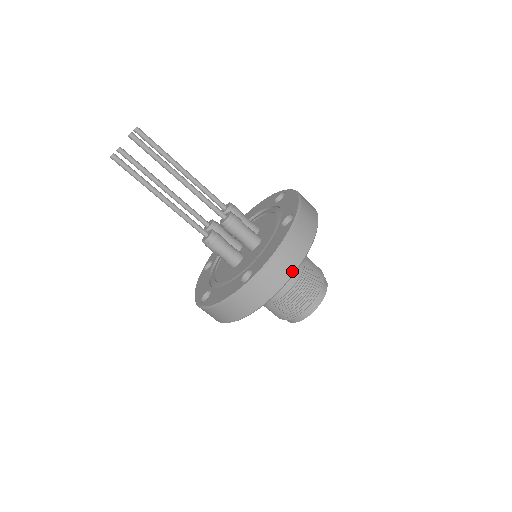
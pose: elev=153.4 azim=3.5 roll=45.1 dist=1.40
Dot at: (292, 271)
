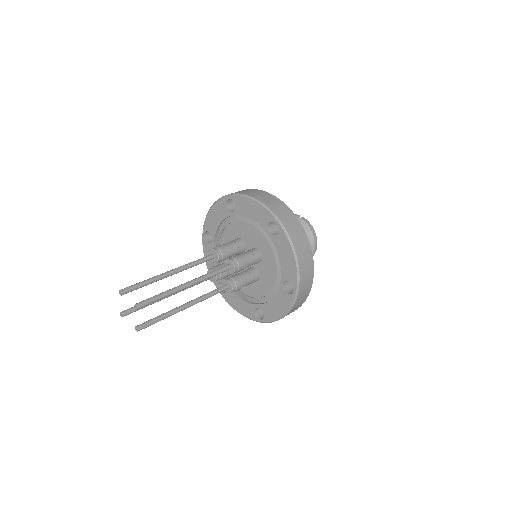
Dot at: (311, 256)
